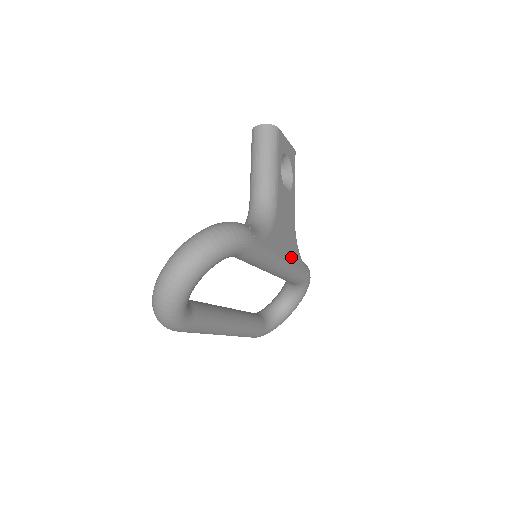
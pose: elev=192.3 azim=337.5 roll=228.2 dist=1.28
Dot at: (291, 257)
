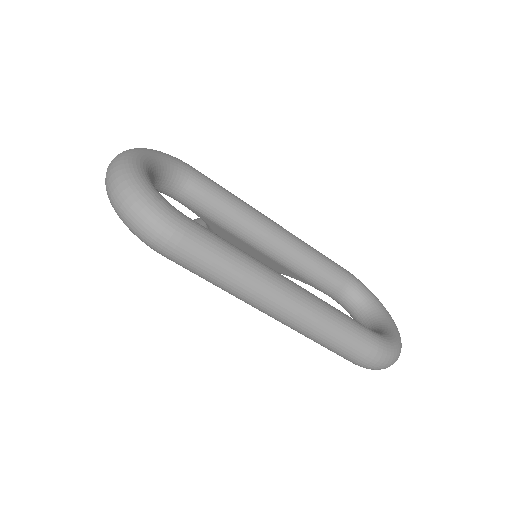
Dot at: occluded
